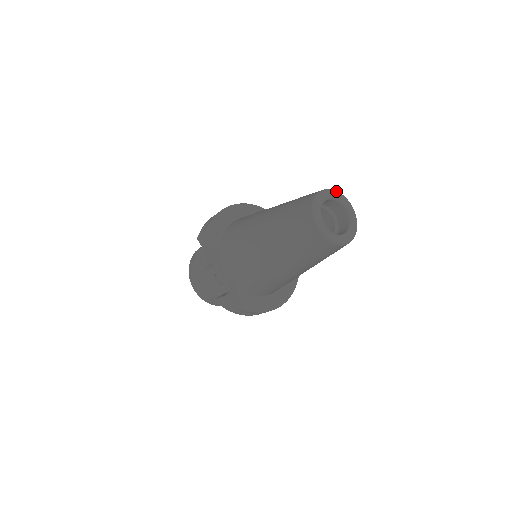
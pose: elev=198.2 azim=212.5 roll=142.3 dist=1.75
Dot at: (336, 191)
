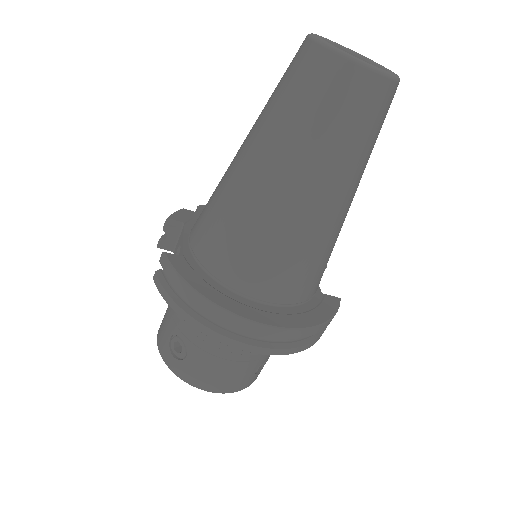
Dot at: occluded
